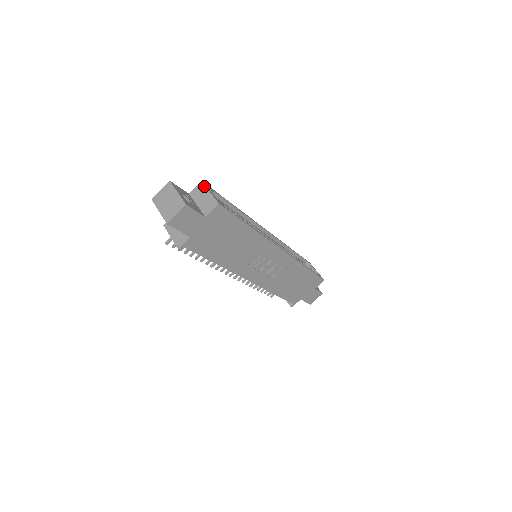
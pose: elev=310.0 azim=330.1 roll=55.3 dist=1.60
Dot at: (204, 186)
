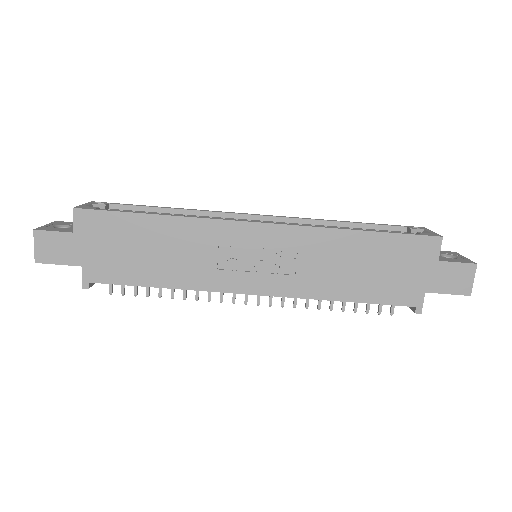
Dot at: occluded
